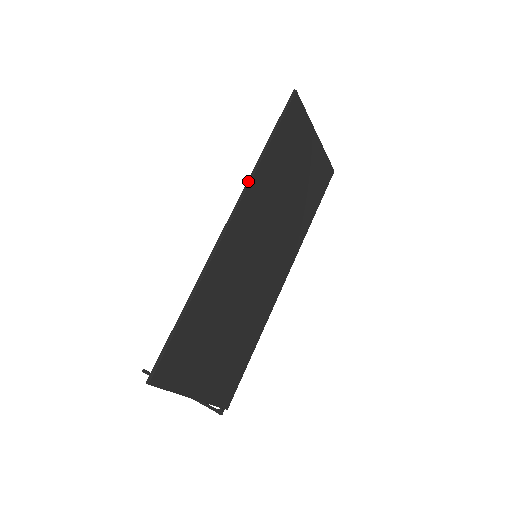
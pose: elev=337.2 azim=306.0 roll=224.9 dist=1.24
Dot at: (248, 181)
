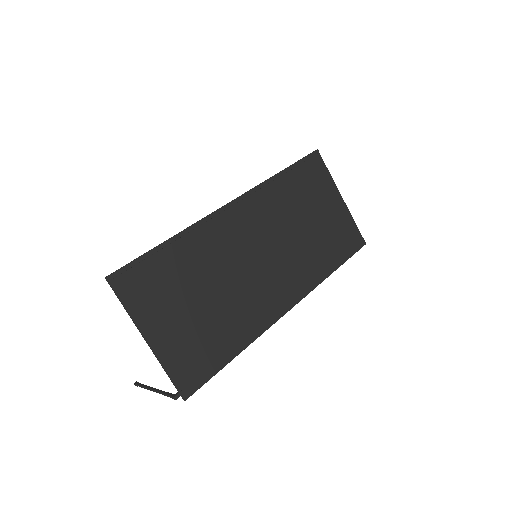
Dot at: (257, 185)
